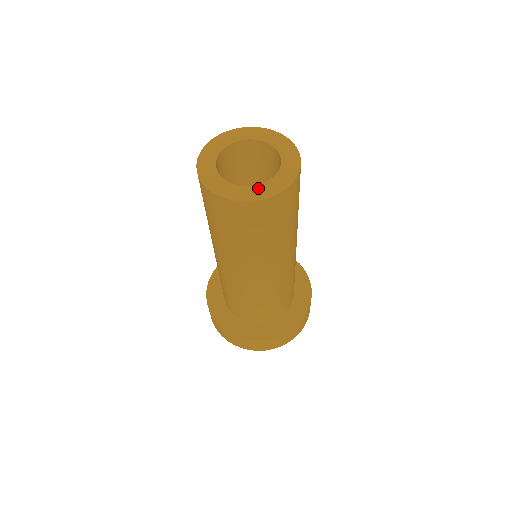
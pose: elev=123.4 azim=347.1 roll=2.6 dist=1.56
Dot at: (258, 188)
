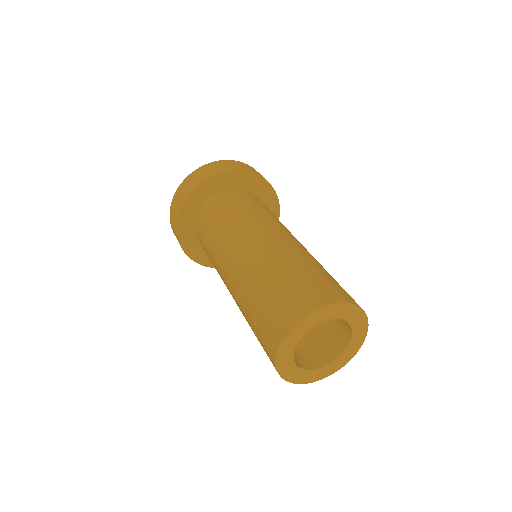
Dot at: (310, 373)
